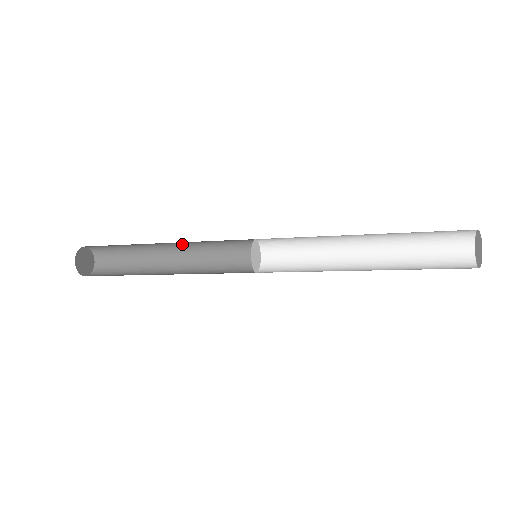
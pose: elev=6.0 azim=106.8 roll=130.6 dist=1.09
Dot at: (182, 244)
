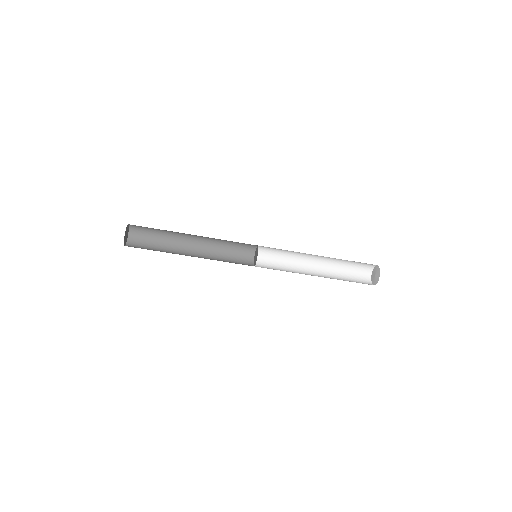
Dot at: (203, 248)
